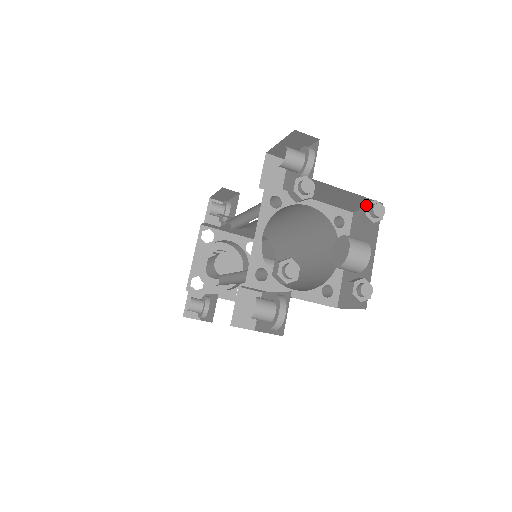
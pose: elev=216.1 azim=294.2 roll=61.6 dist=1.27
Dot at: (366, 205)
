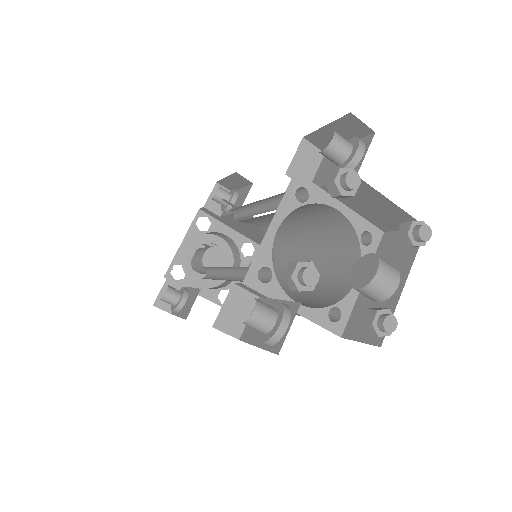
Dot at: (411, 223)
